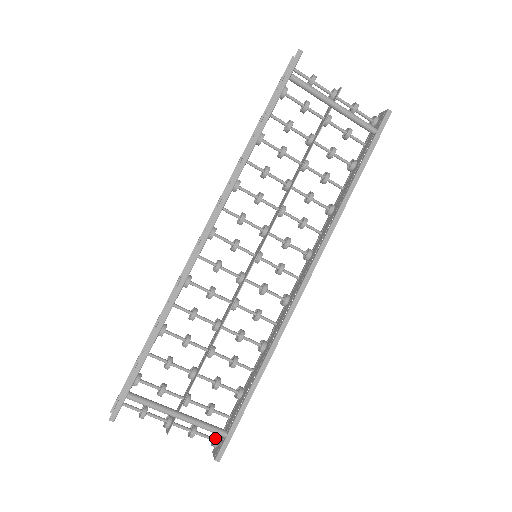
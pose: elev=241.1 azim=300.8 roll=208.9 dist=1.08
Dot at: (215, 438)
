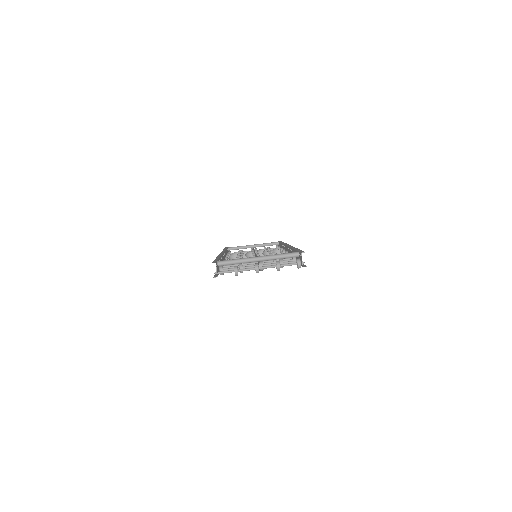
Dot at: (296, 262)
